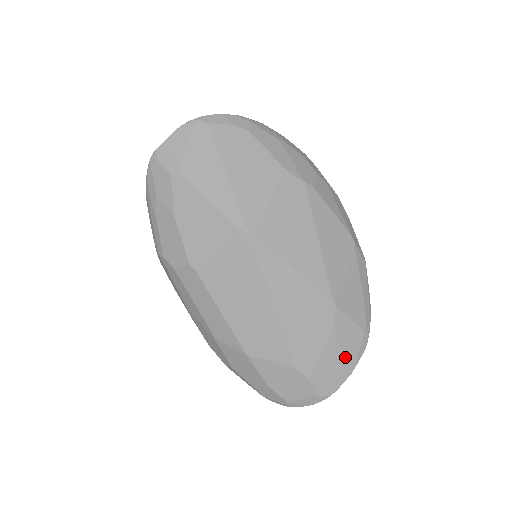
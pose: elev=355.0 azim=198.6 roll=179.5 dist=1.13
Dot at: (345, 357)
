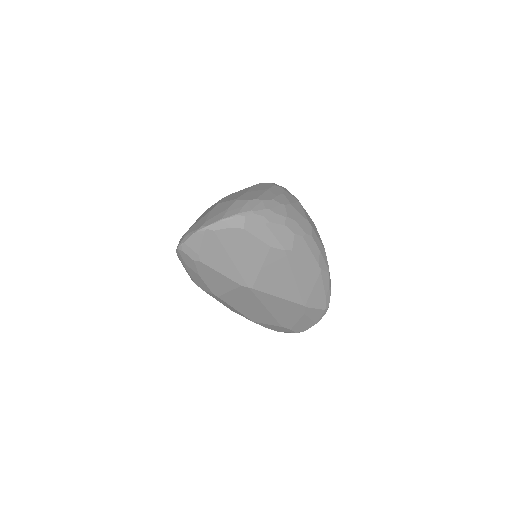
Dot at: (312, 320)
